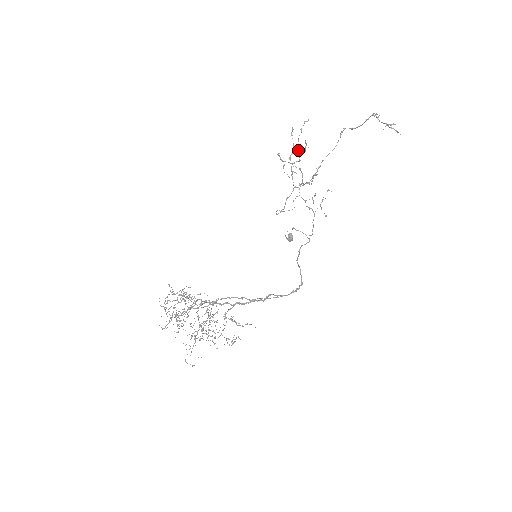
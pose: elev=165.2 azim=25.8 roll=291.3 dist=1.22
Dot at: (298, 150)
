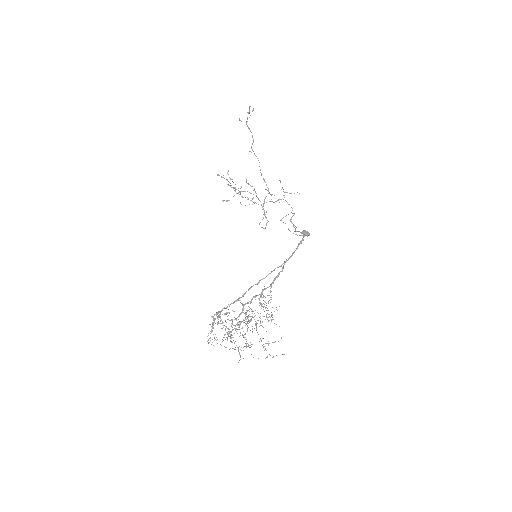
Dot at: (240, 188)
